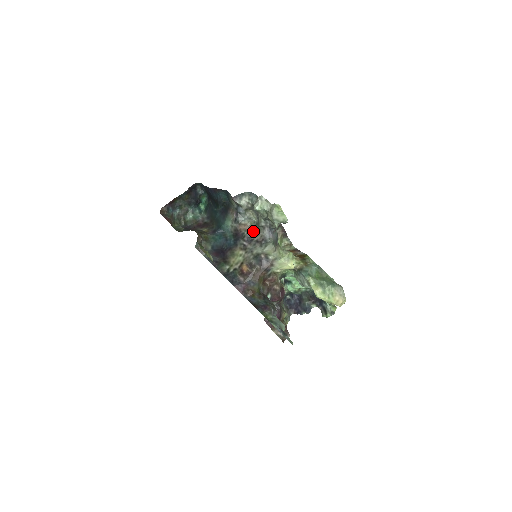
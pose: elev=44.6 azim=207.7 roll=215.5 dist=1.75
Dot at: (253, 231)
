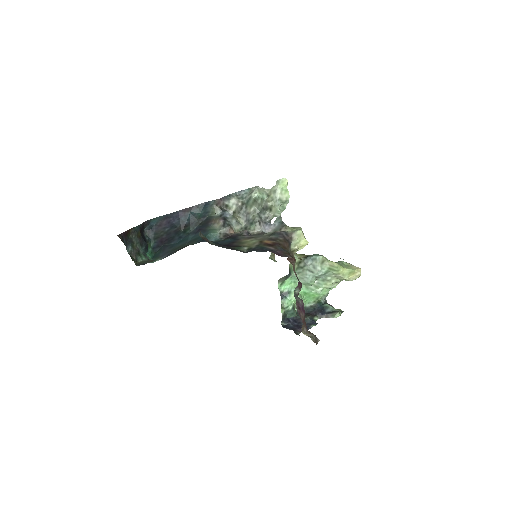
Dot at: occluded
